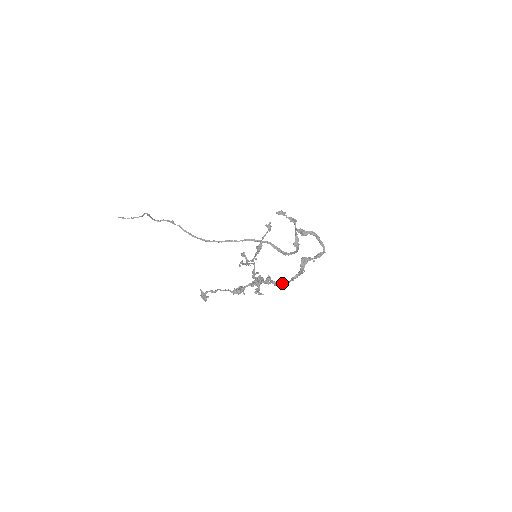
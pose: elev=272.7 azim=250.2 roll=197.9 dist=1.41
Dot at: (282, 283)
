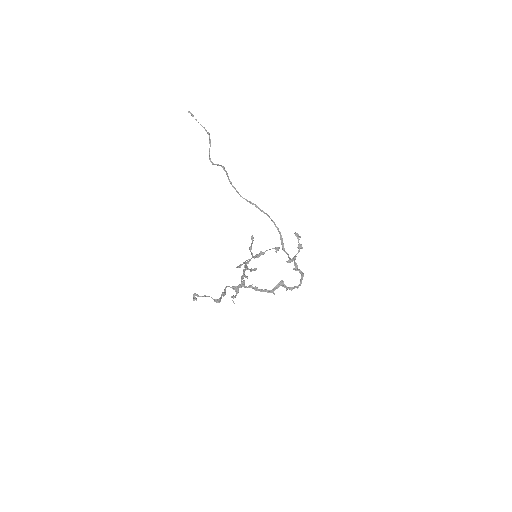
Dot at: (256, 289)
